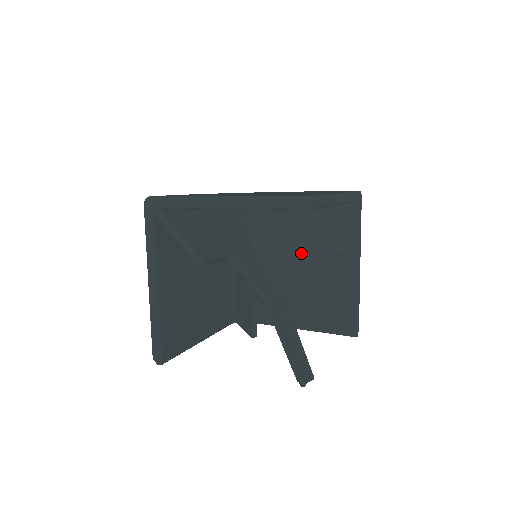
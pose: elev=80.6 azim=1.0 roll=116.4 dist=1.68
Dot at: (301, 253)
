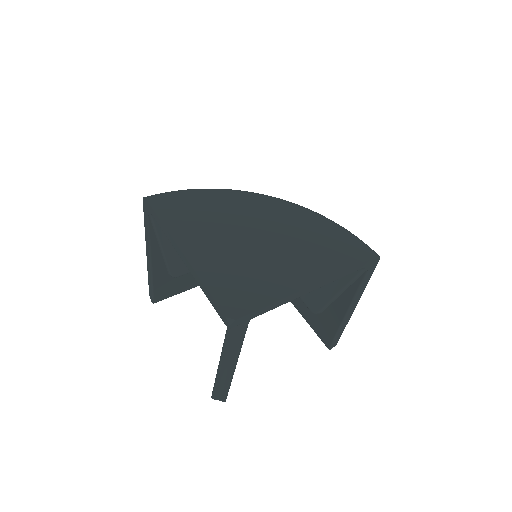
Dot at: occluded
